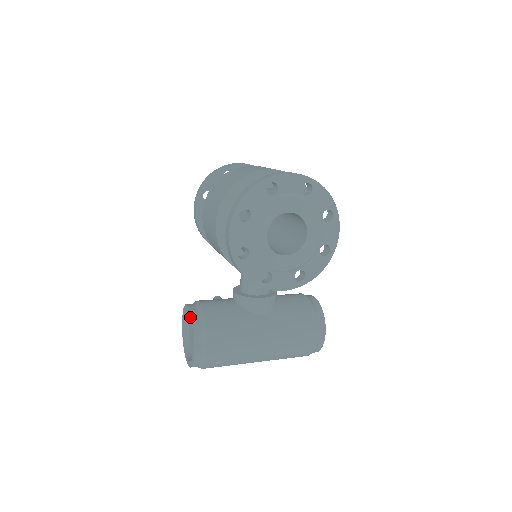
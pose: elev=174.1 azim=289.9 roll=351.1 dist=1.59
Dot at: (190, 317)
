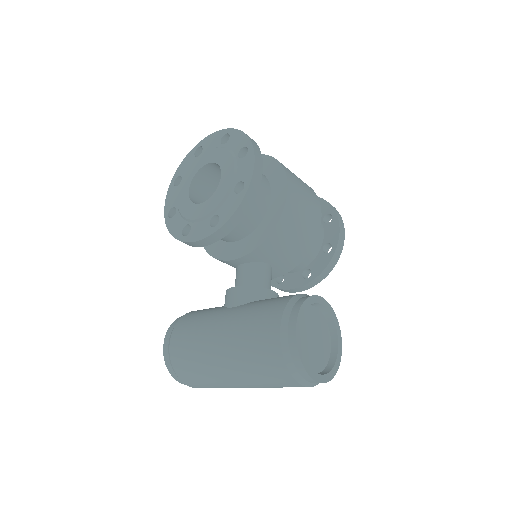
Dot at: occluded
